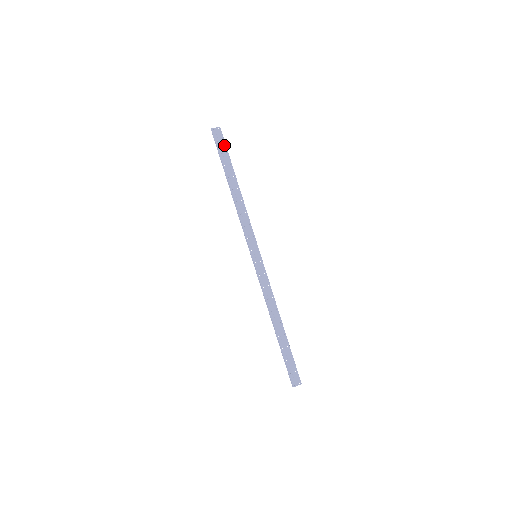
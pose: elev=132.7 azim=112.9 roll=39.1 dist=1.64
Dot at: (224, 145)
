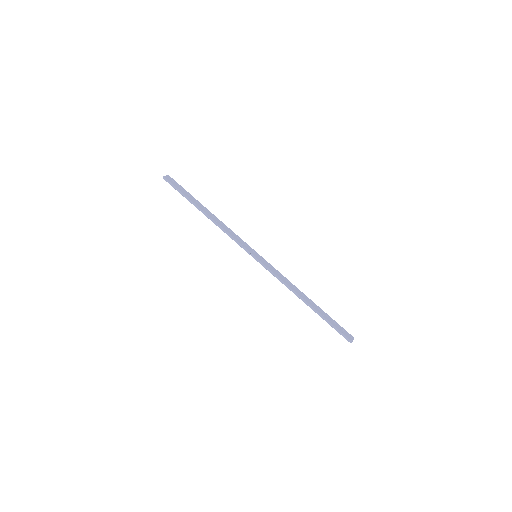
Dot at: (180, 186)
